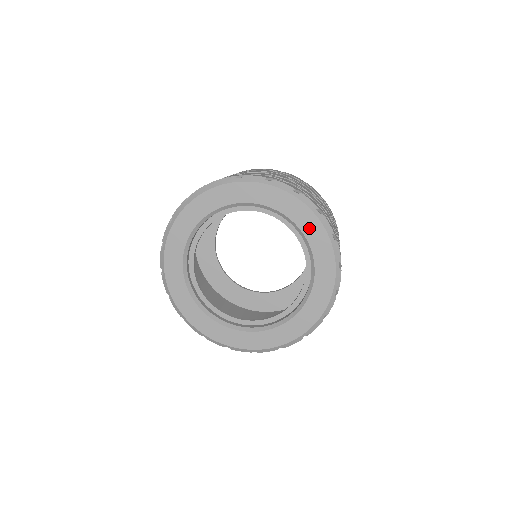
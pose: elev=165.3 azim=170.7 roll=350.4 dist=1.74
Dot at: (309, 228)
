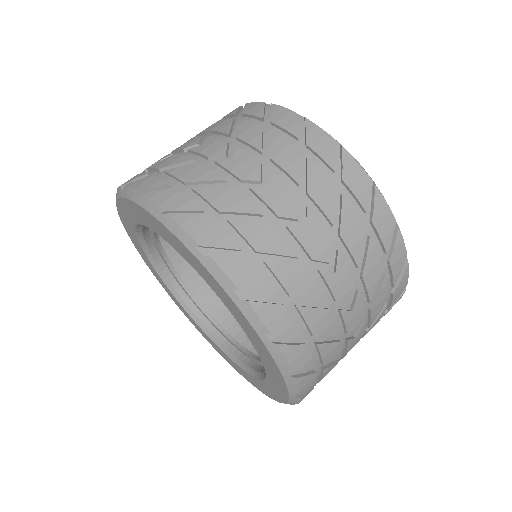
Dot at: (274, 383)
